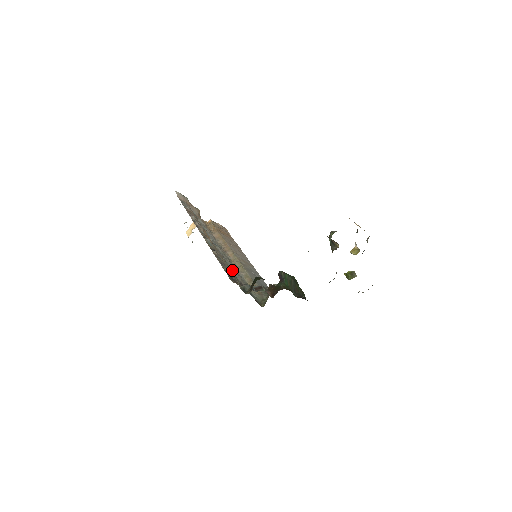
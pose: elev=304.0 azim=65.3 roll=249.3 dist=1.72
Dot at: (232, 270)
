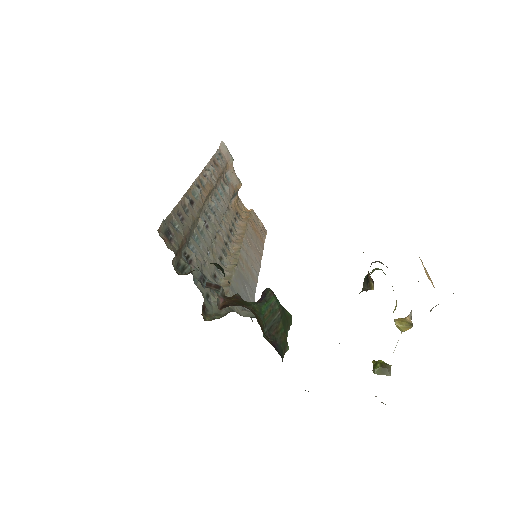
Dot at: (199, 244)
